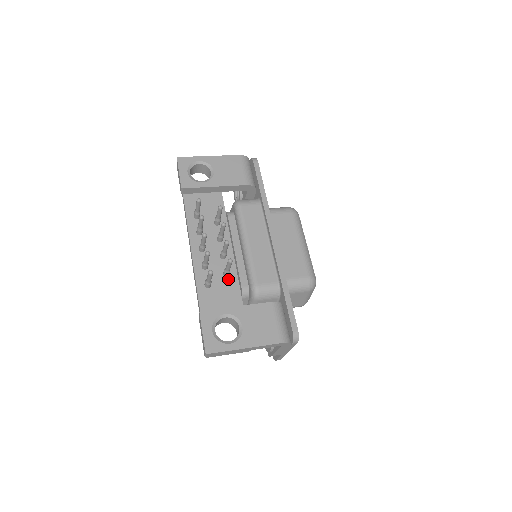
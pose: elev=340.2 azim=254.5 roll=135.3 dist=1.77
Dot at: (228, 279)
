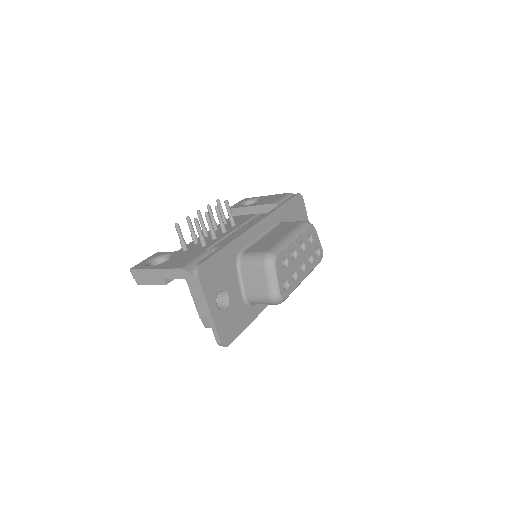
Dot at: (202, 248)
